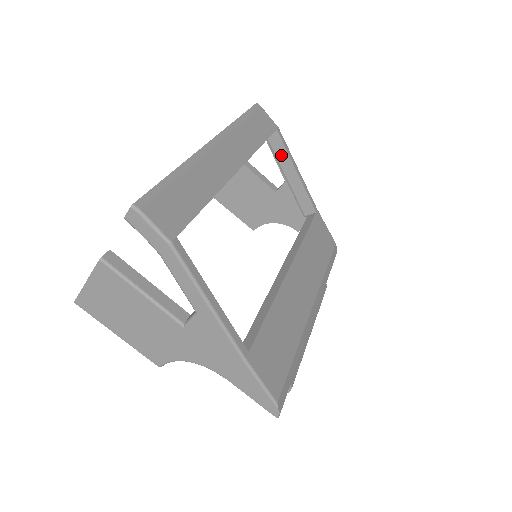
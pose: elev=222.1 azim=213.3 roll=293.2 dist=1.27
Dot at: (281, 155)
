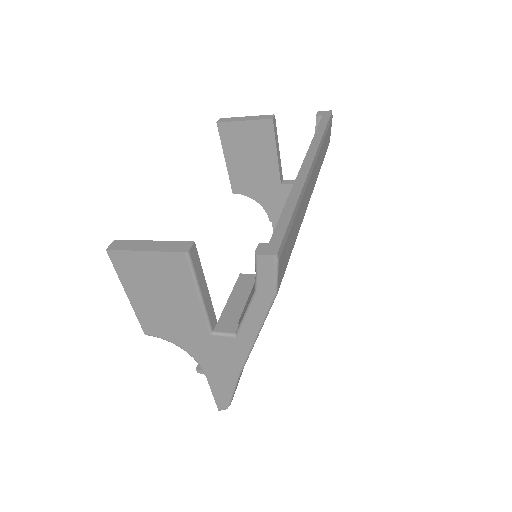
Dot at: occluded
